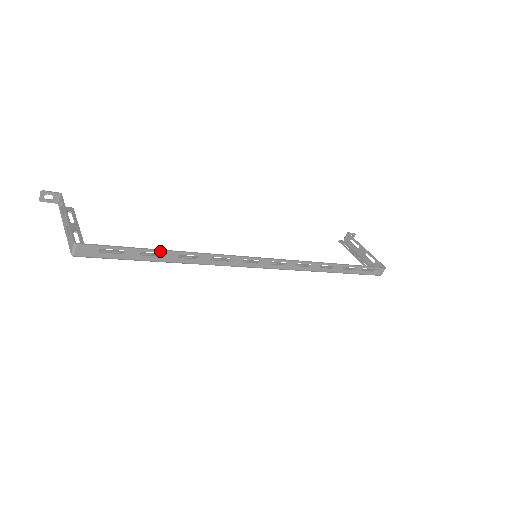
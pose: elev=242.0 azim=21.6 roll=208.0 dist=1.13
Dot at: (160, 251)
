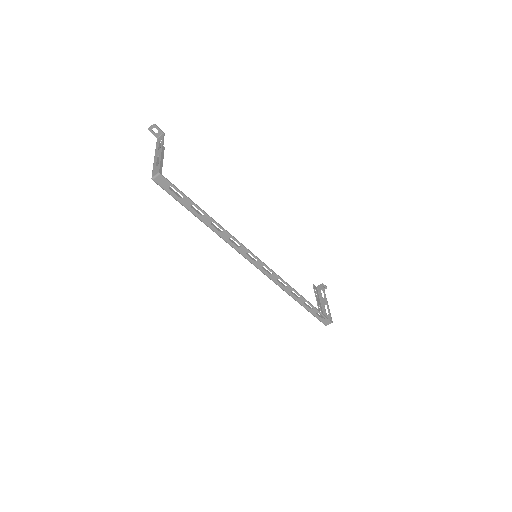
Dot at: (203, 212)
